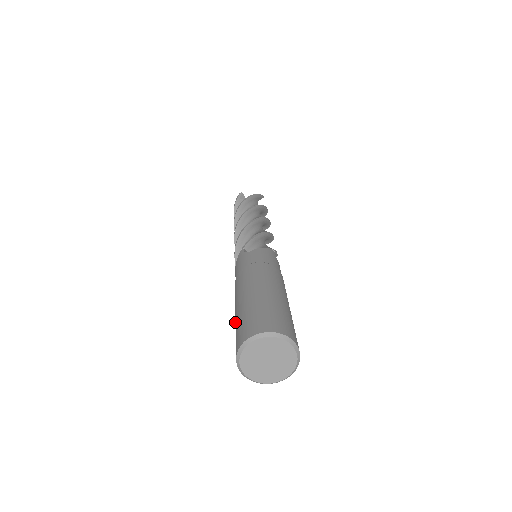
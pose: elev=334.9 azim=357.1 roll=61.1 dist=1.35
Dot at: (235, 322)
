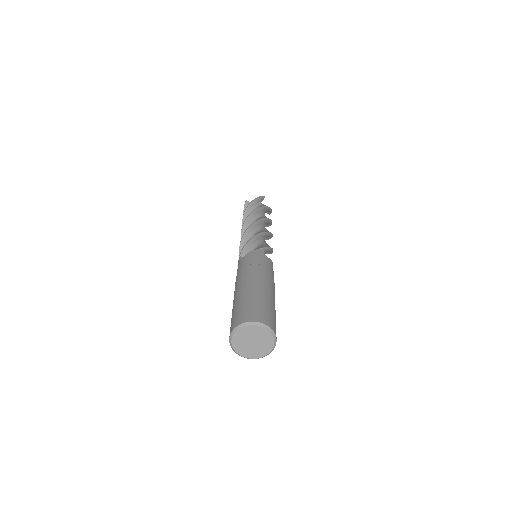
Dot at: occluded
